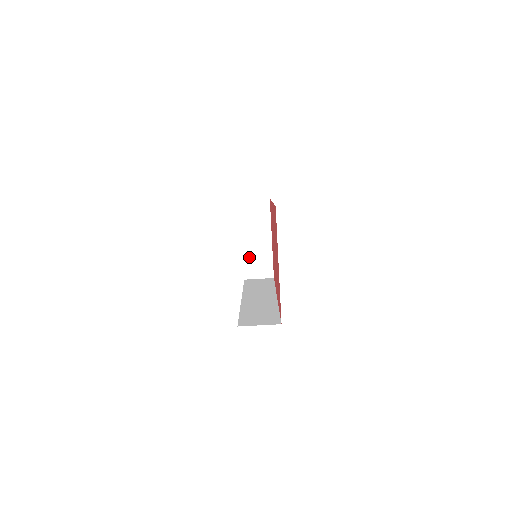
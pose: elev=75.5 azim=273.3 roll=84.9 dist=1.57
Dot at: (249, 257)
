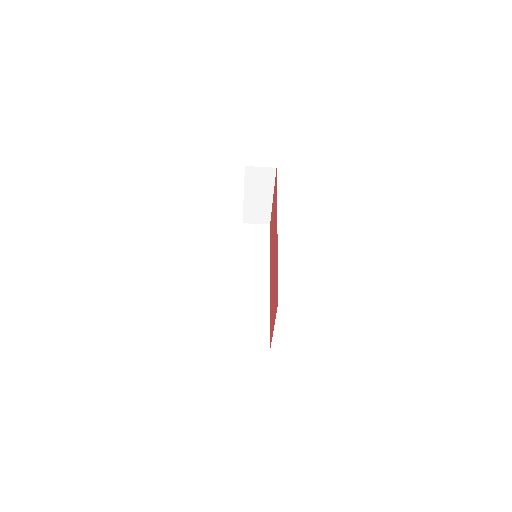
Dot at: (249, 209)
